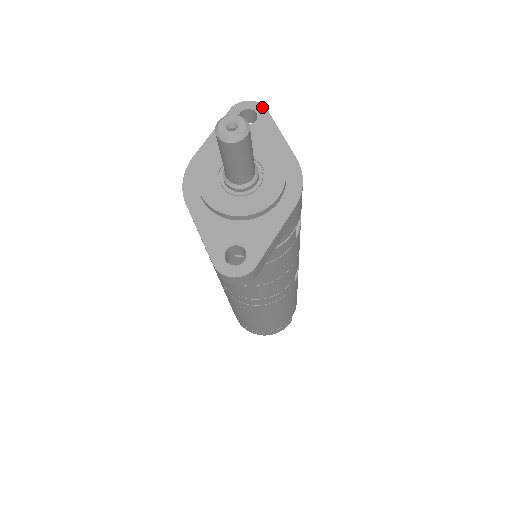
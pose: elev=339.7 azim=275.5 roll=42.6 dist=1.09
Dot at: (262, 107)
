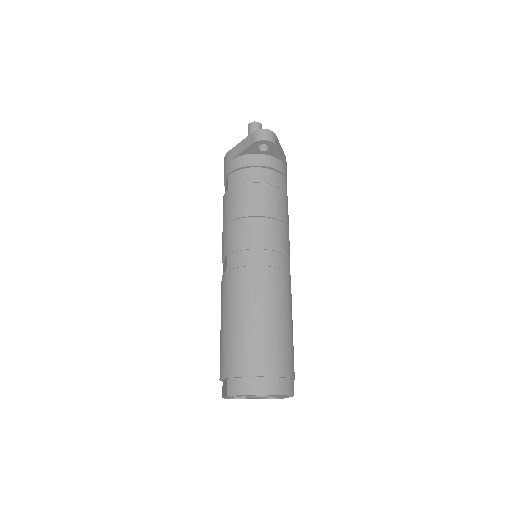
Dot at: occluded
